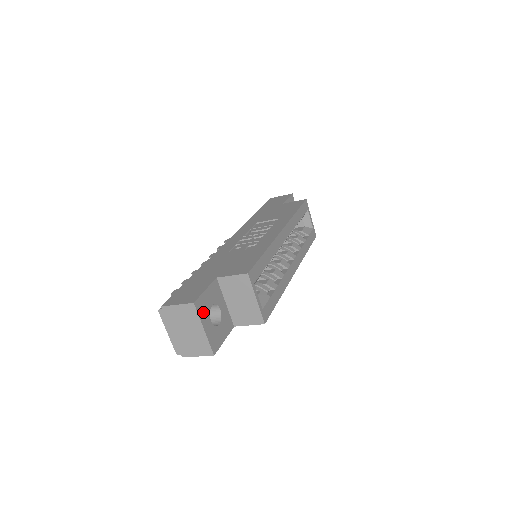
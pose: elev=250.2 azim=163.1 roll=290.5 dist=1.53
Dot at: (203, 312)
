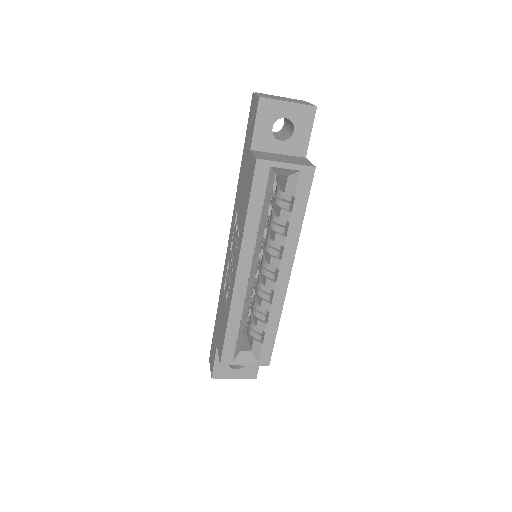
Dot at: (224, 373)
